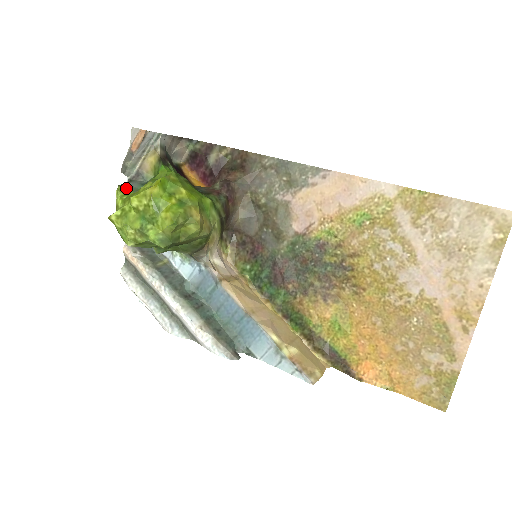
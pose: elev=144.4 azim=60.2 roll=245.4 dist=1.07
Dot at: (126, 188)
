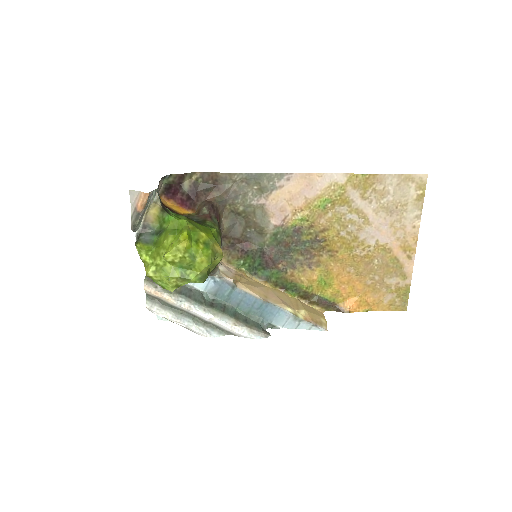
Dot at: (143, 243)
